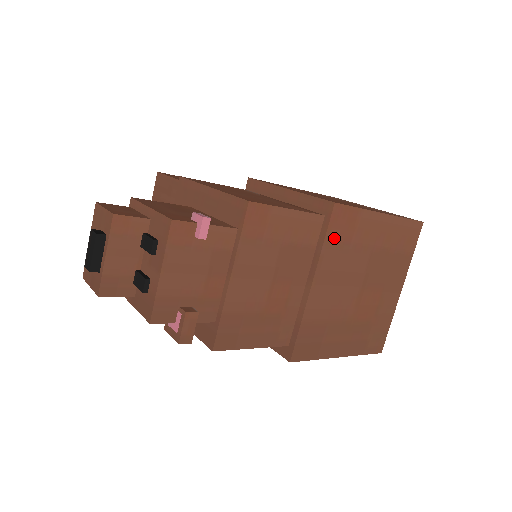
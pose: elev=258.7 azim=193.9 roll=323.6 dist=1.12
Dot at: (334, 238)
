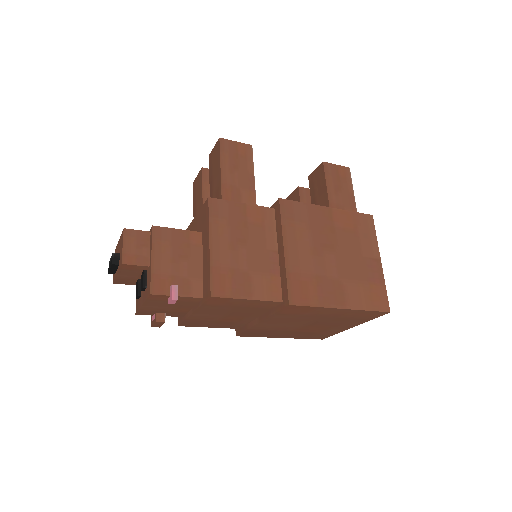
Dot at: (285, 313)
